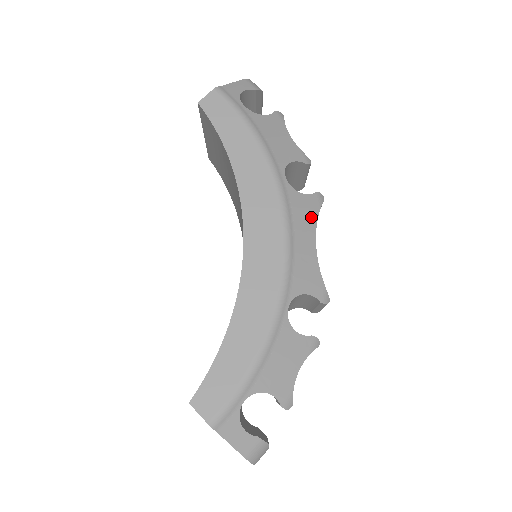
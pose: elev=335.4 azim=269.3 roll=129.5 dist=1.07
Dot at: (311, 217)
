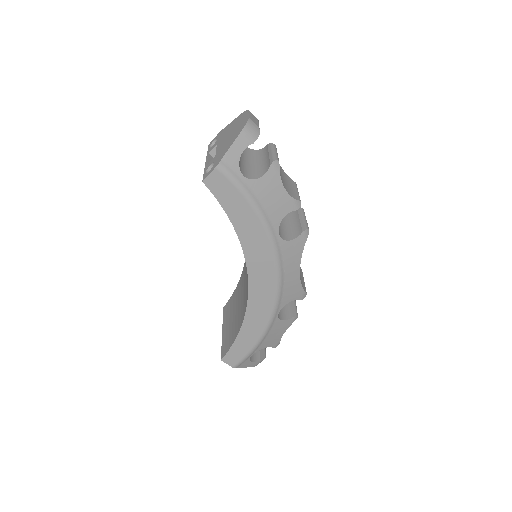
Dot at: (297, 254)
